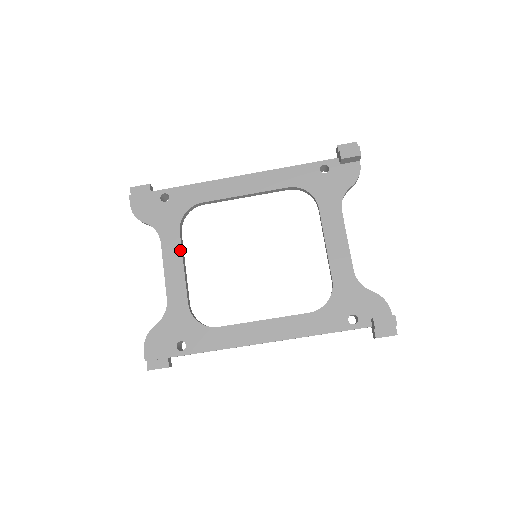
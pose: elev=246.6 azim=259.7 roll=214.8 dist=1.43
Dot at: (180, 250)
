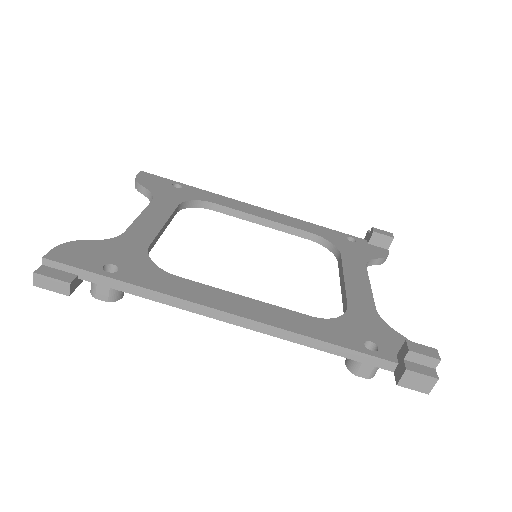
Dot at: (170, 213)
